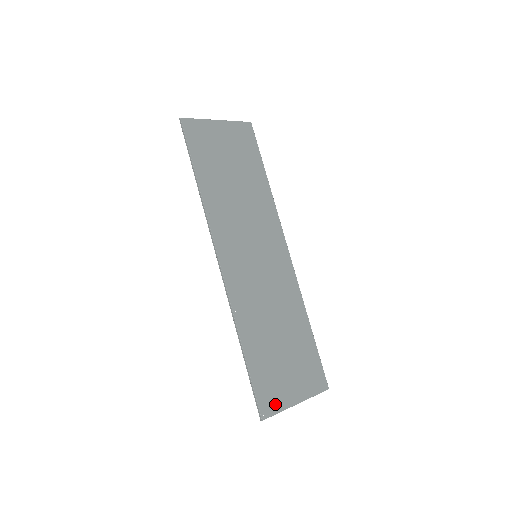
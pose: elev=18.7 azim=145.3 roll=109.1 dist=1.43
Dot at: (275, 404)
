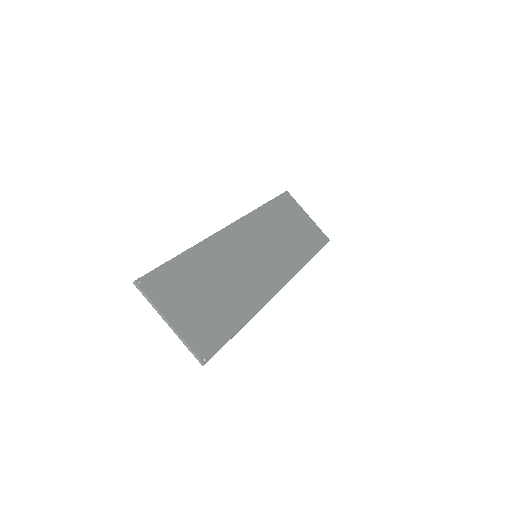
Dot at: (156, 294)
